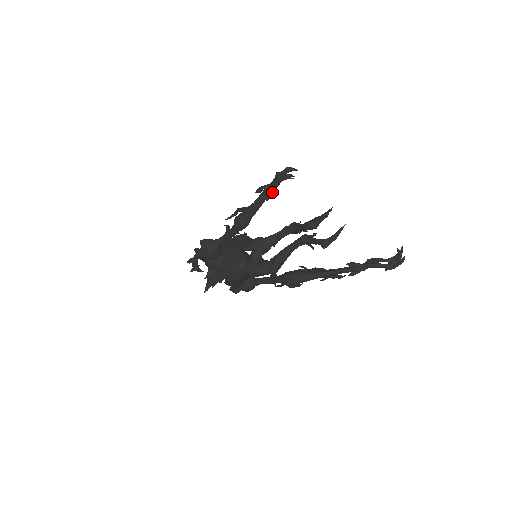
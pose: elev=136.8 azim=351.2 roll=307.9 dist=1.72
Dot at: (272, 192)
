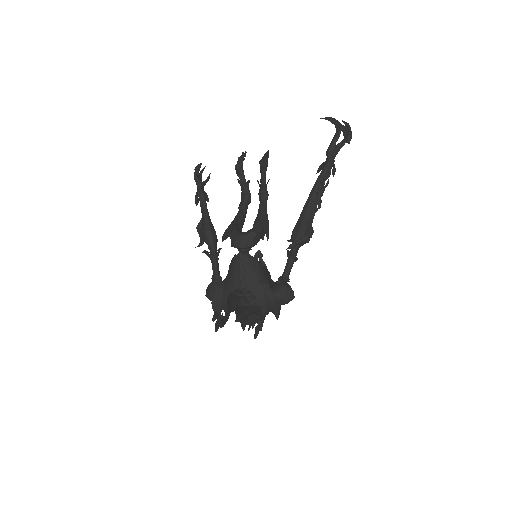
Dot at: (202, 190)
